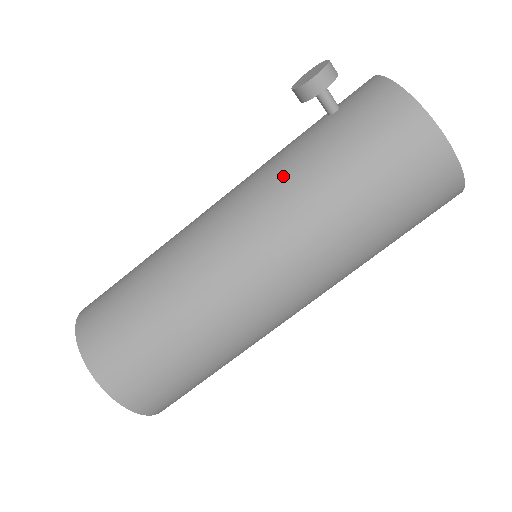
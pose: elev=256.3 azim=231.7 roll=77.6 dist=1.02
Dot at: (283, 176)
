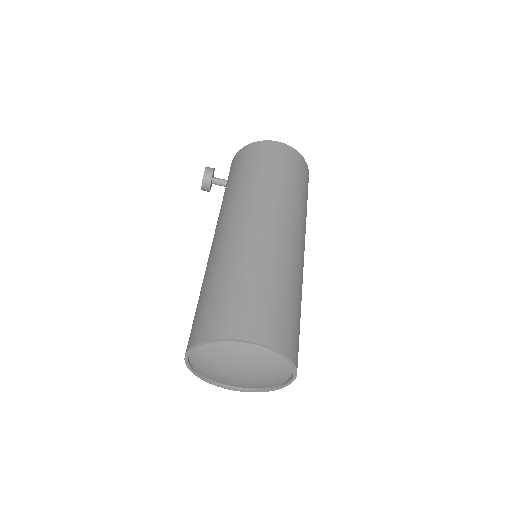
Dot at: (227, 199)
